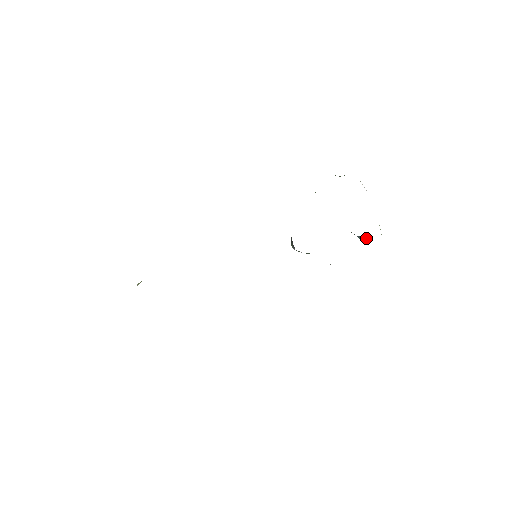
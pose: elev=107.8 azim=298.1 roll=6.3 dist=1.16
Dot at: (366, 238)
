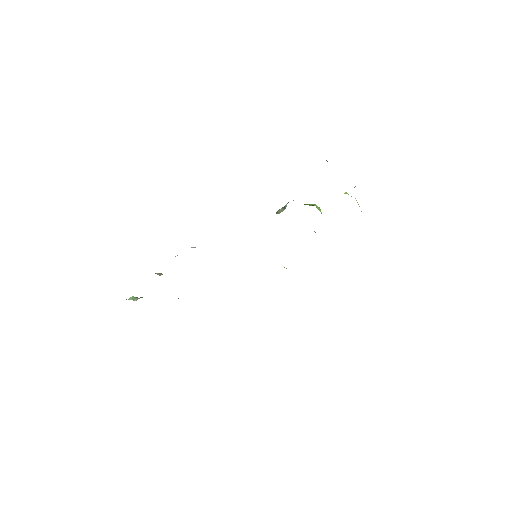
Dot at: occluded
